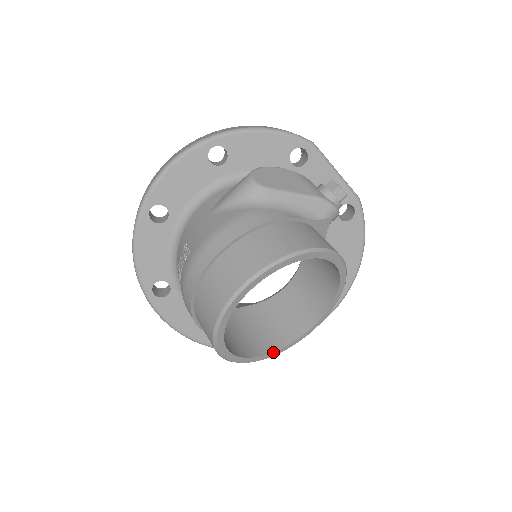
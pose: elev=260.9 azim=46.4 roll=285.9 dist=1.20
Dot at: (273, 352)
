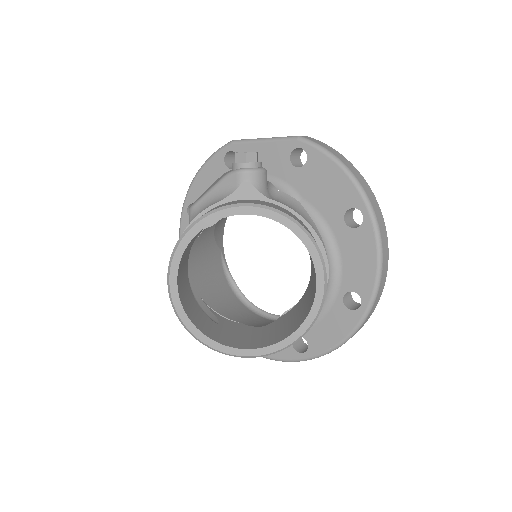
Dot at: (298, 328)
